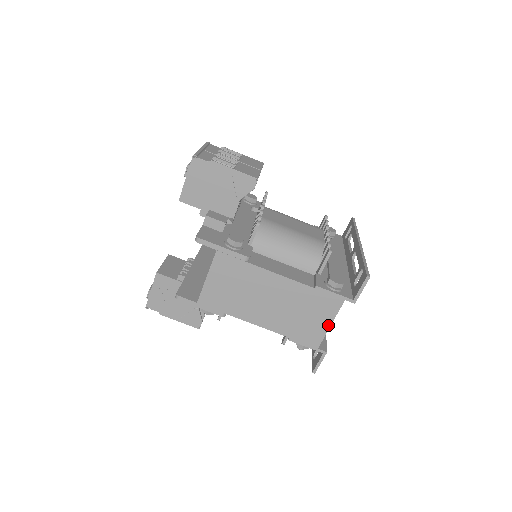
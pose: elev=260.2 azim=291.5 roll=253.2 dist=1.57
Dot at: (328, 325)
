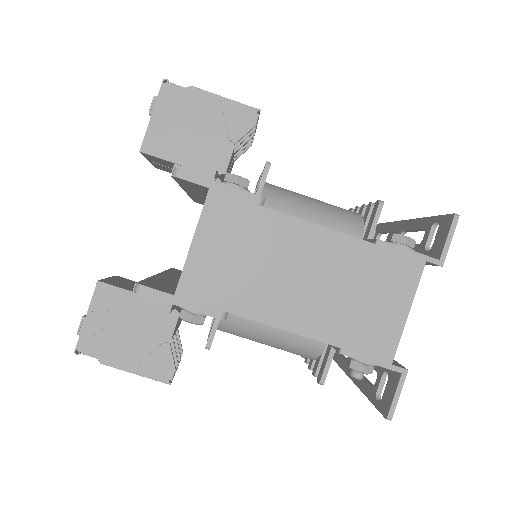
Dot at: (404, 314)
